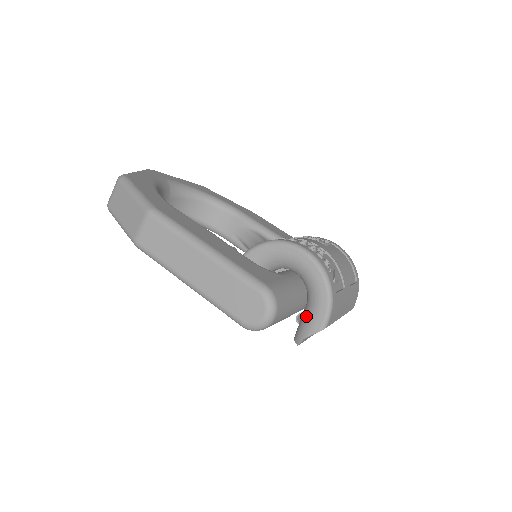
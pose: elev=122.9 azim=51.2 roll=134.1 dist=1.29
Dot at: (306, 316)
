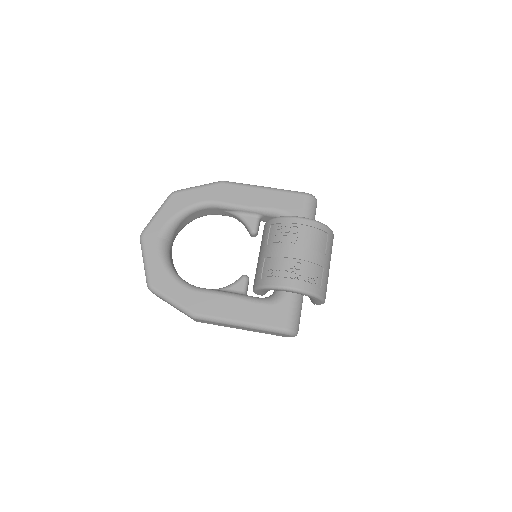
Dot at: (311, 299)
